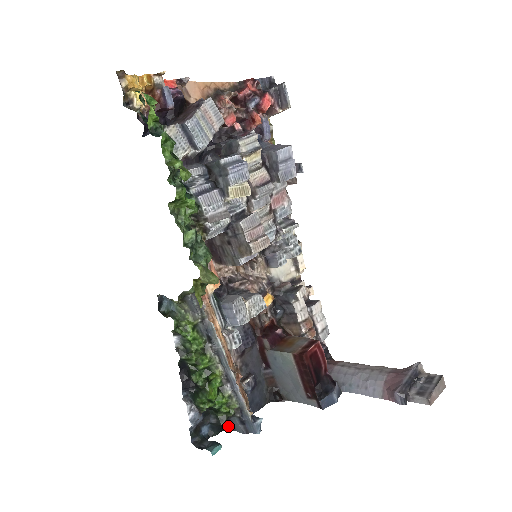
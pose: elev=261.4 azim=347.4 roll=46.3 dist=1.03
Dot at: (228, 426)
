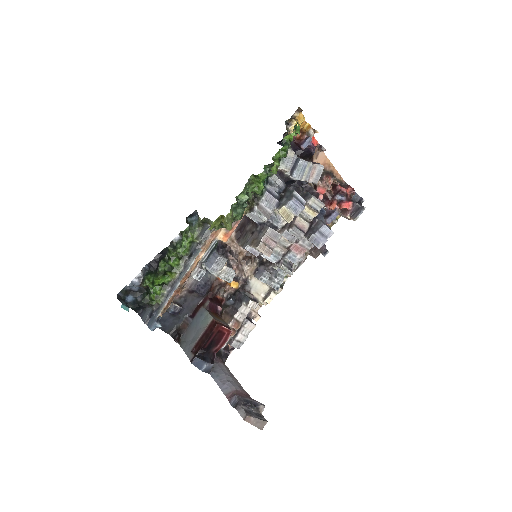
Dot at: (141, 312)
